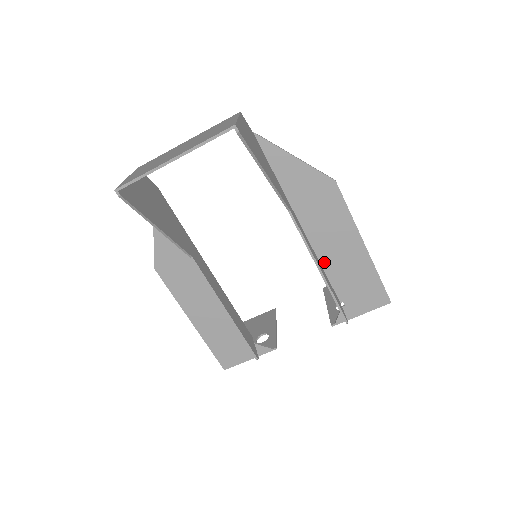
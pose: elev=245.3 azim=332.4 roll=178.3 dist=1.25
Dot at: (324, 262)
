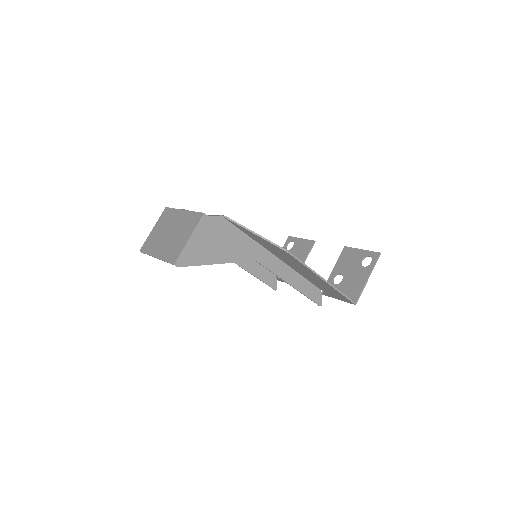
Dot at: (301, 274)
